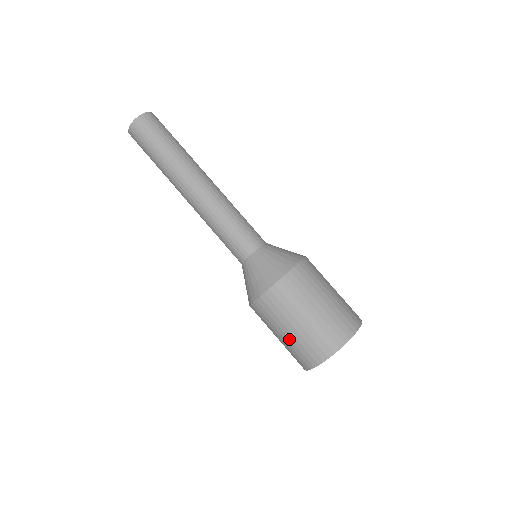
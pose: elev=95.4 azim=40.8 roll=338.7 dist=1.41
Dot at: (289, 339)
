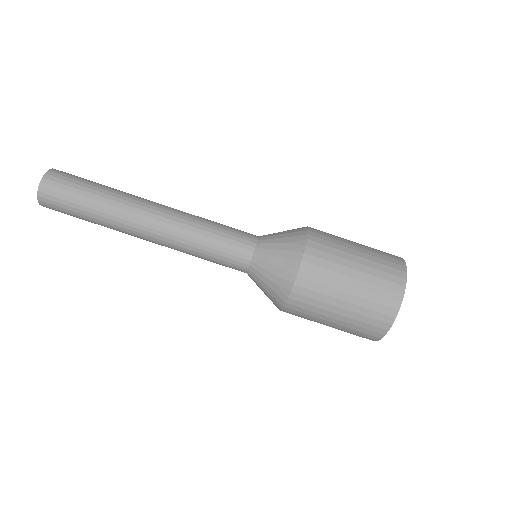
Dot at: (355, 297)
